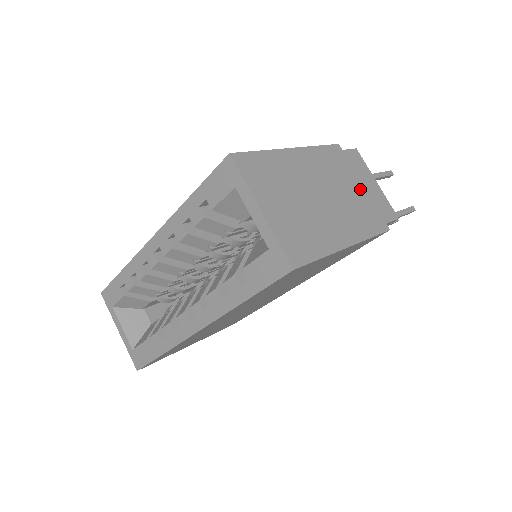
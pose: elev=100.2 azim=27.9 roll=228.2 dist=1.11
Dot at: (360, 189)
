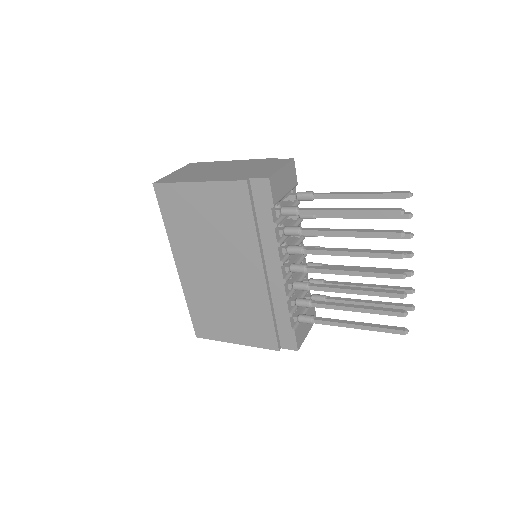
Dot at: (256, 169)
